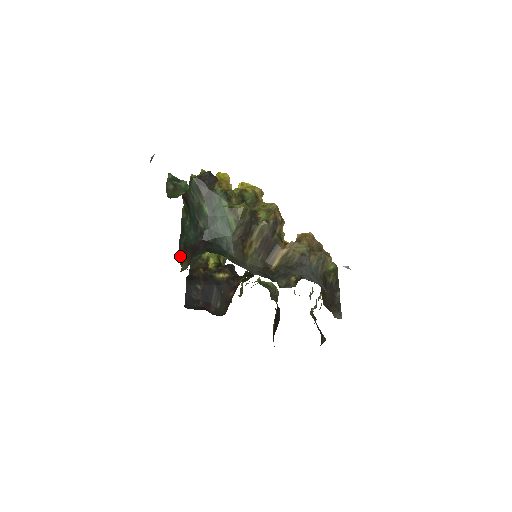
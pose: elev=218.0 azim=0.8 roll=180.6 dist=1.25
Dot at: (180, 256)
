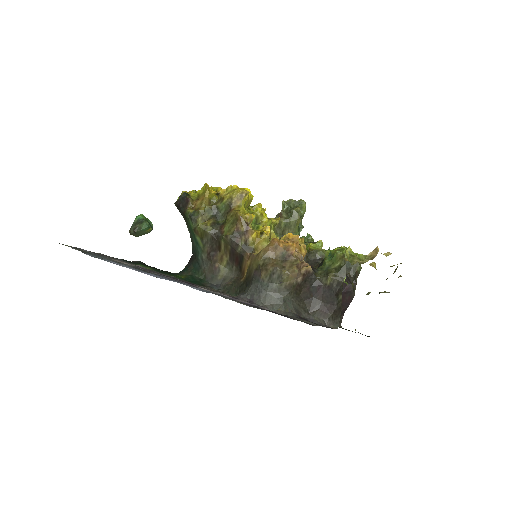
Dot at: occluded
